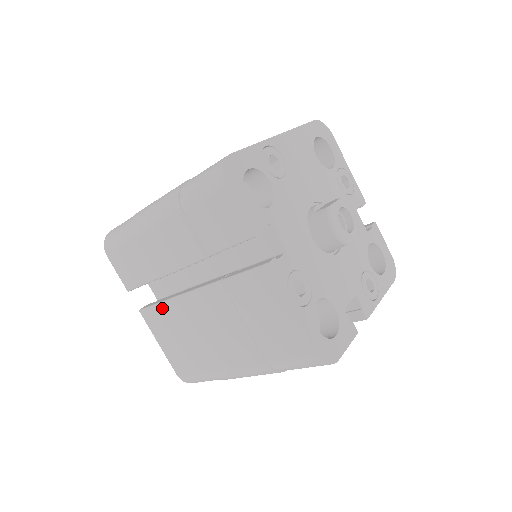
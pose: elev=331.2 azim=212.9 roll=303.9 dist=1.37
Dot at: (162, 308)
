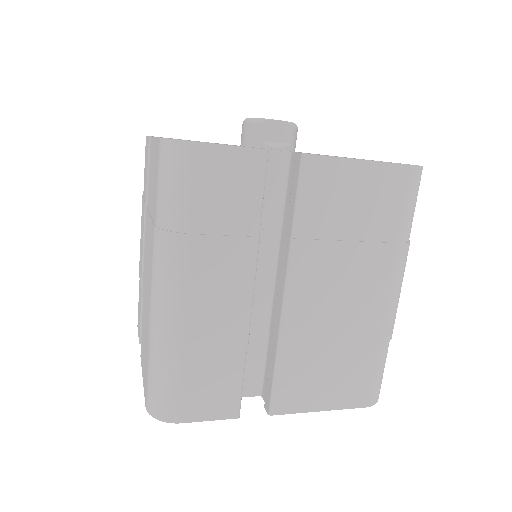
Dot at: occluded
